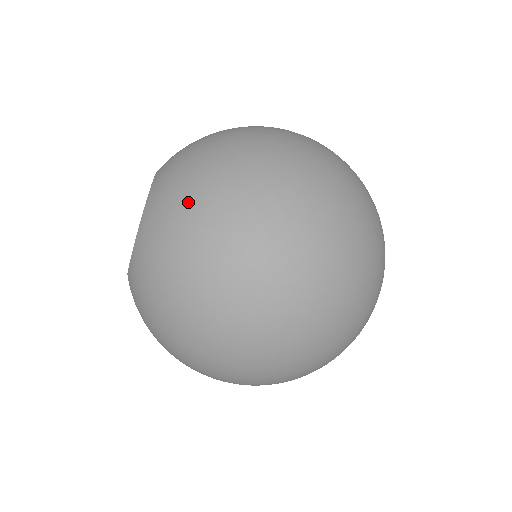
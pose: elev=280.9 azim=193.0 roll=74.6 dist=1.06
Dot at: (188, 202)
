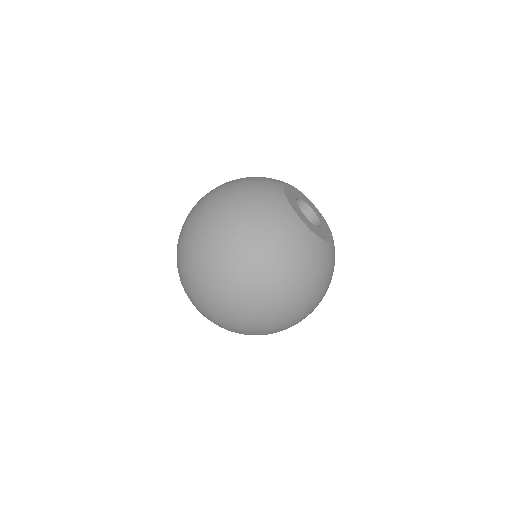
Dot at: (178, 269)
